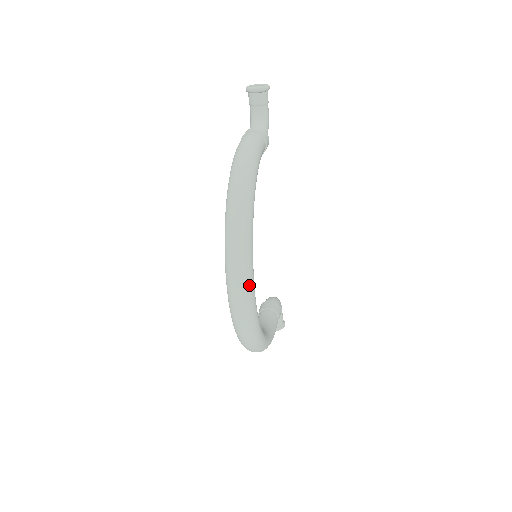
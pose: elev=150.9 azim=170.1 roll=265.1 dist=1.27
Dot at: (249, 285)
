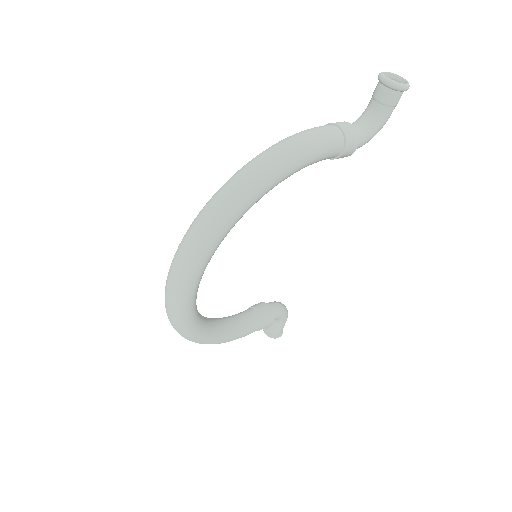
Dot at: (187, 278)
